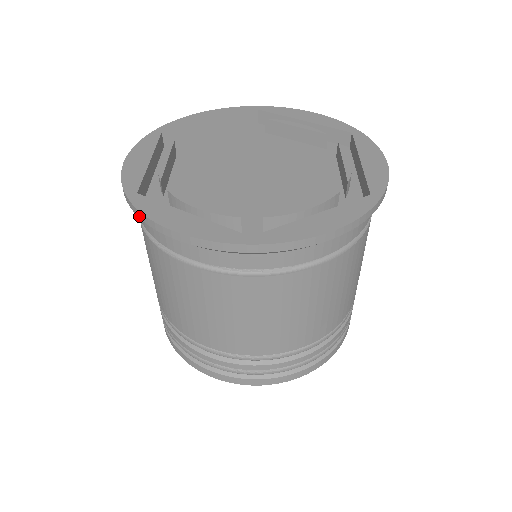
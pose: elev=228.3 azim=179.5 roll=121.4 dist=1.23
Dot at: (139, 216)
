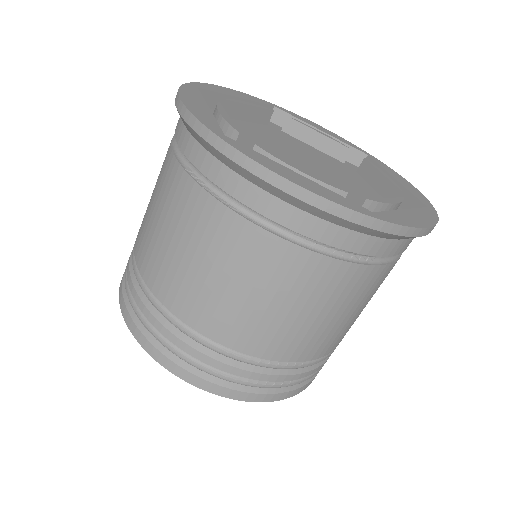
Dot at: (237, 160)
